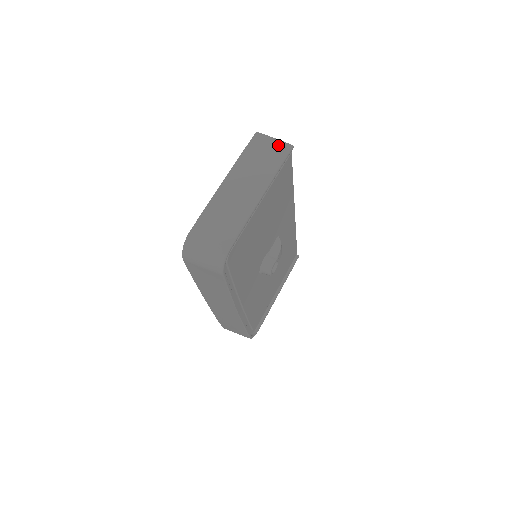
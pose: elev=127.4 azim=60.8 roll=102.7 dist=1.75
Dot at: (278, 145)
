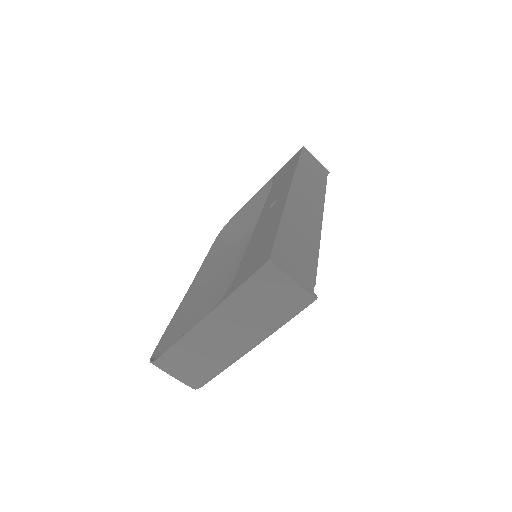
Dot at: (294, 293)
